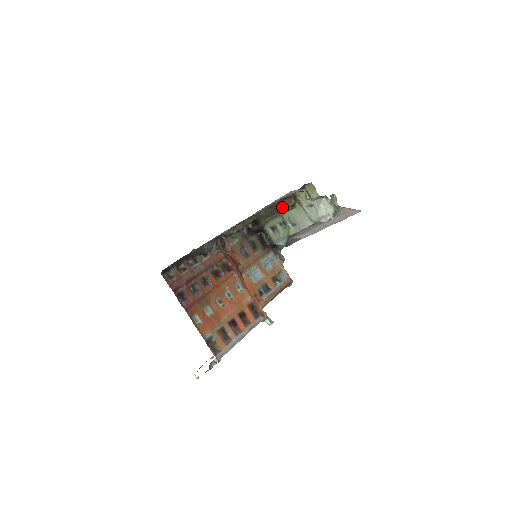
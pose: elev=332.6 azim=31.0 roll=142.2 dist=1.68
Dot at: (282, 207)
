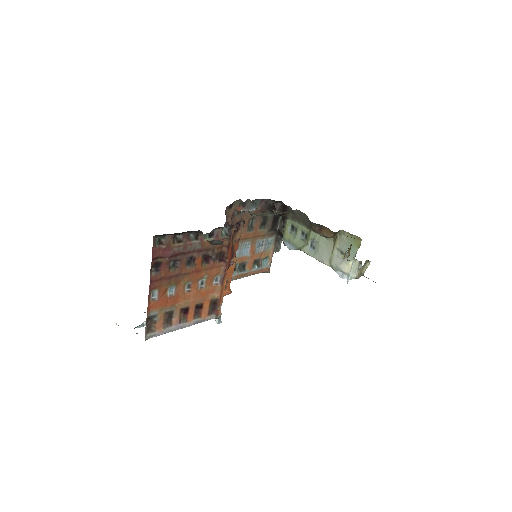
Dot at: (317, 228)
